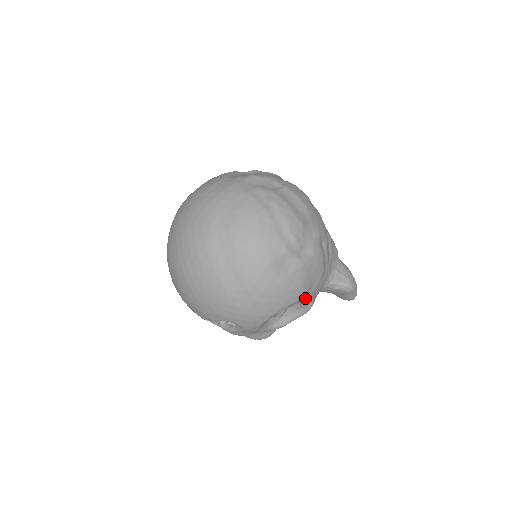
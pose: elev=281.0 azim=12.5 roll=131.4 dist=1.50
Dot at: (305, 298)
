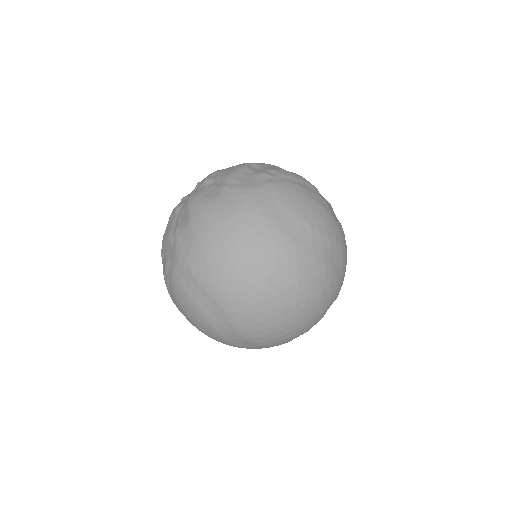
Dot at: occluded
